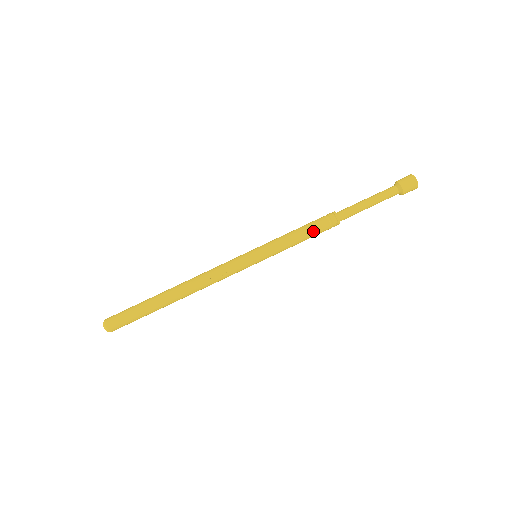
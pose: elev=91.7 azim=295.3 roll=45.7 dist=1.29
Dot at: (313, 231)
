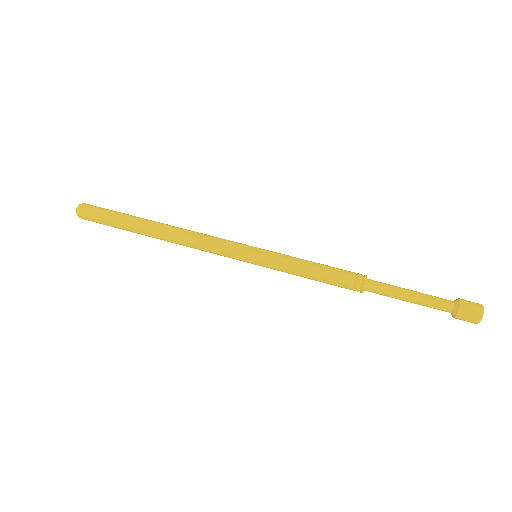
Dot at: (331, 268)
